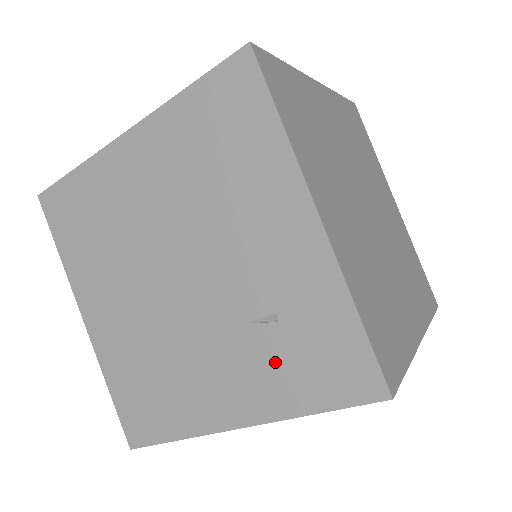
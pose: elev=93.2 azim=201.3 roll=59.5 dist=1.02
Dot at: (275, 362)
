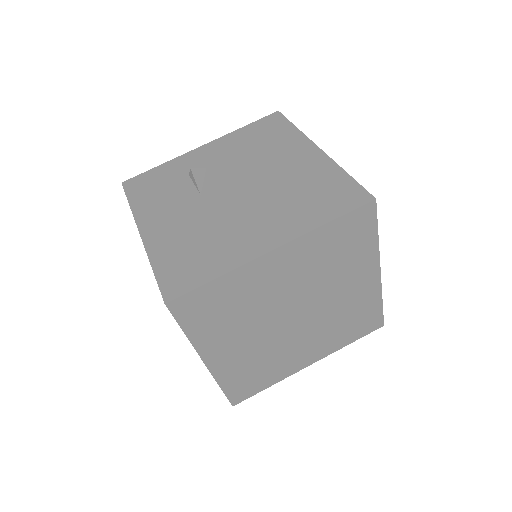
Dot at: occluded
